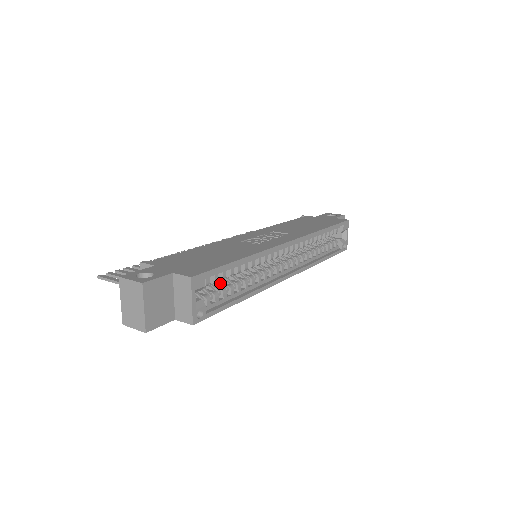
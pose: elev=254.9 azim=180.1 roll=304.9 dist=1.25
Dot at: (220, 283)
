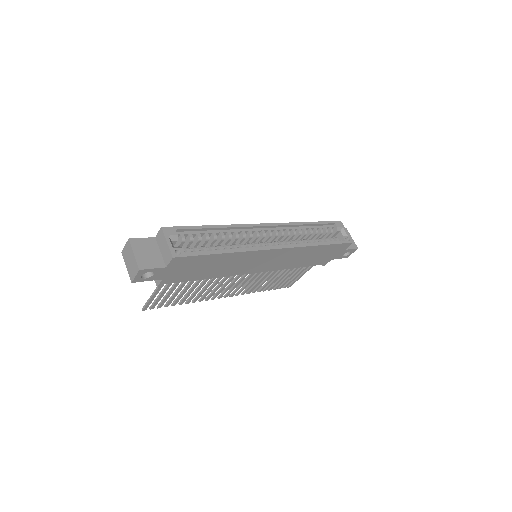
Dot at: occluded
